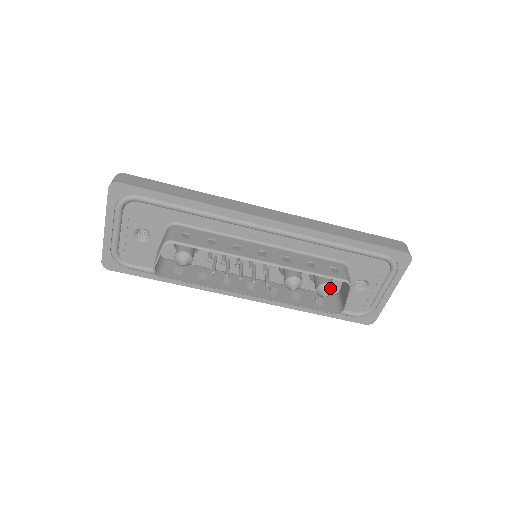
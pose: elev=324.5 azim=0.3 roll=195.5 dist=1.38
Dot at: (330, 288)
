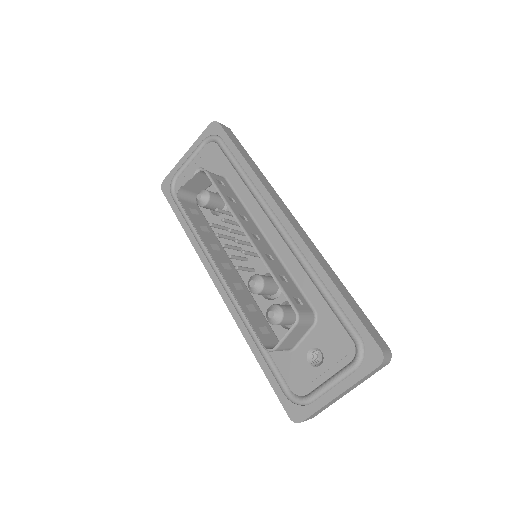
Dot at: (280, 313)
